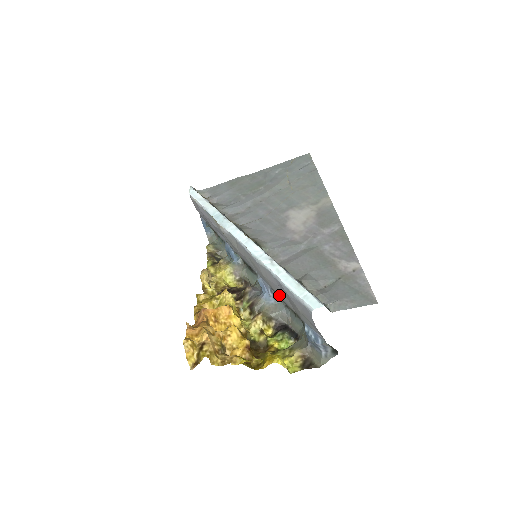
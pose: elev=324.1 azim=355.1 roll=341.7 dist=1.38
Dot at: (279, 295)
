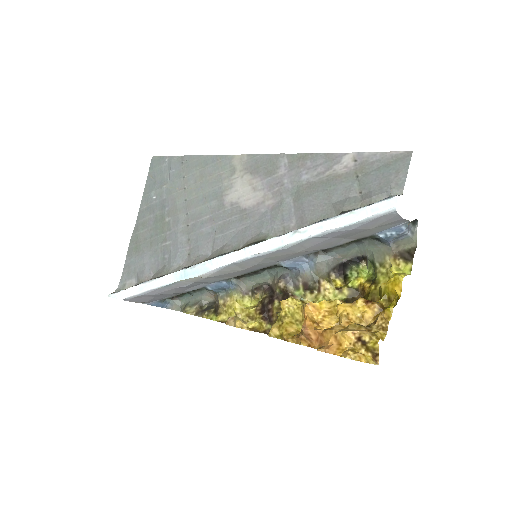
Dot at: (326, 248)
